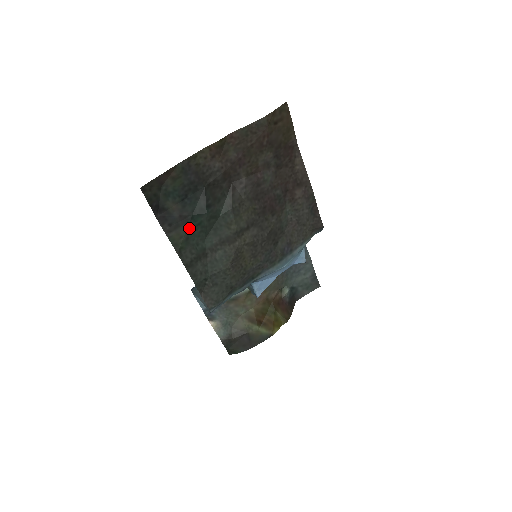
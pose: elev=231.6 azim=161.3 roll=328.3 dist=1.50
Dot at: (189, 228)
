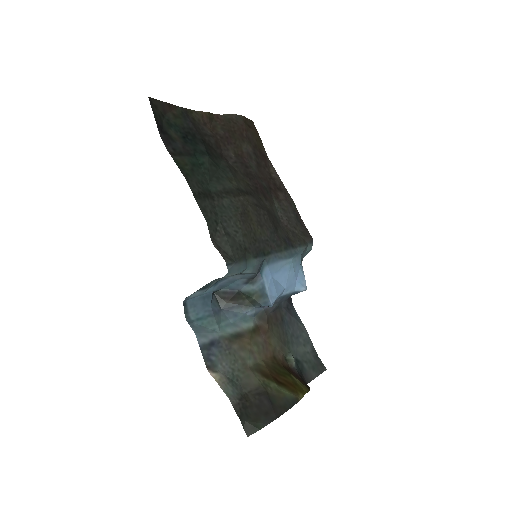
Dot at: (193, 162)
